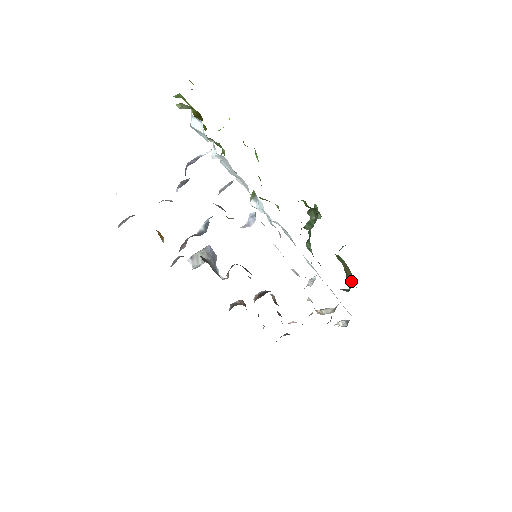
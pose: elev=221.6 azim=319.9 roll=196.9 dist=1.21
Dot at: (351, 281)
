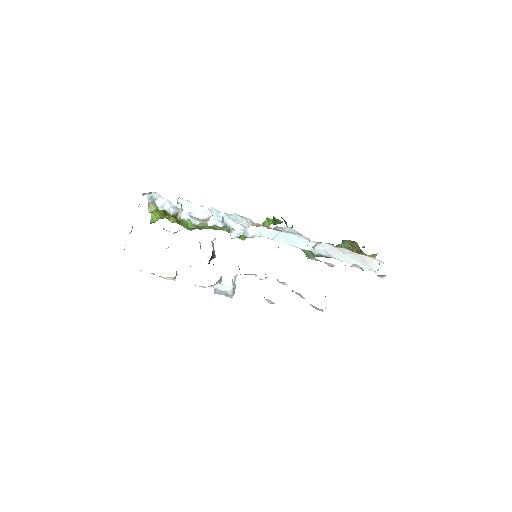
Dot at: (359, 249)
